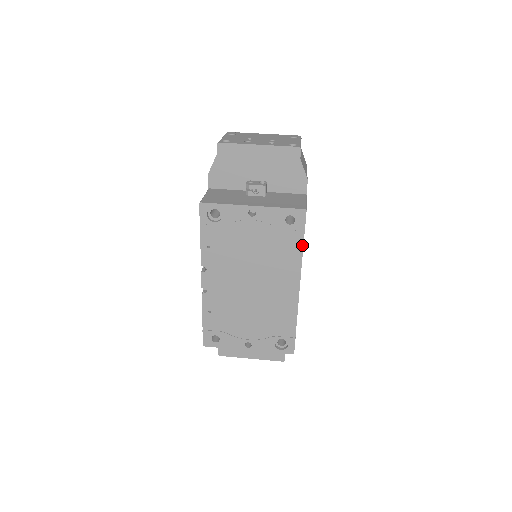
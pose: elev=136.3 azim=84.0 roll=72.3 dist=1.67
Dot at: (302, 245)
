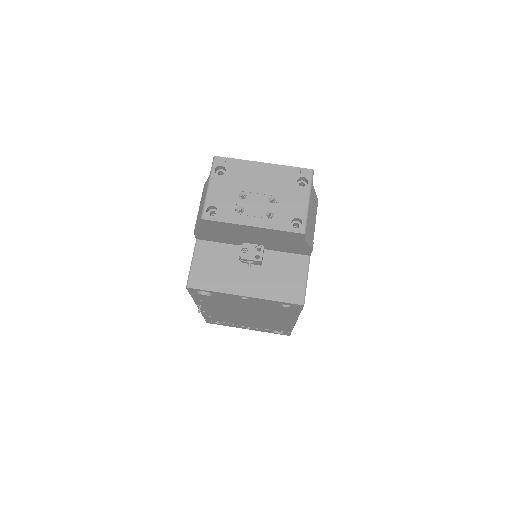
Dot at: (299, 313)
